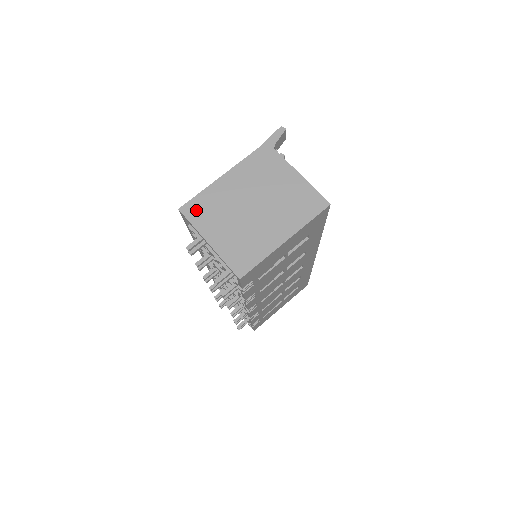
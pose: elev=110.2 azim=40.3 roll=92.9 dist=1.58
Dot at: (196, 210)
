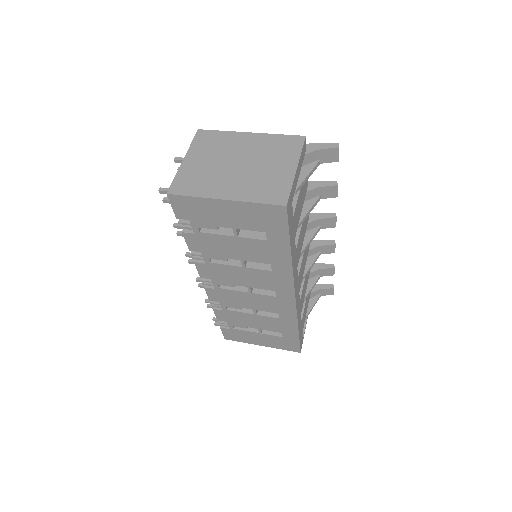
Dot at: (206, 138)
